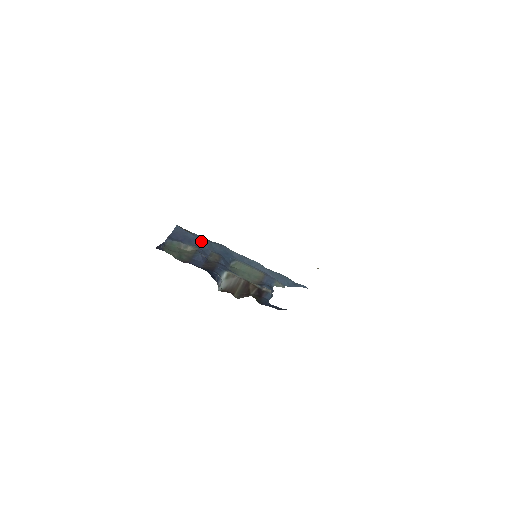
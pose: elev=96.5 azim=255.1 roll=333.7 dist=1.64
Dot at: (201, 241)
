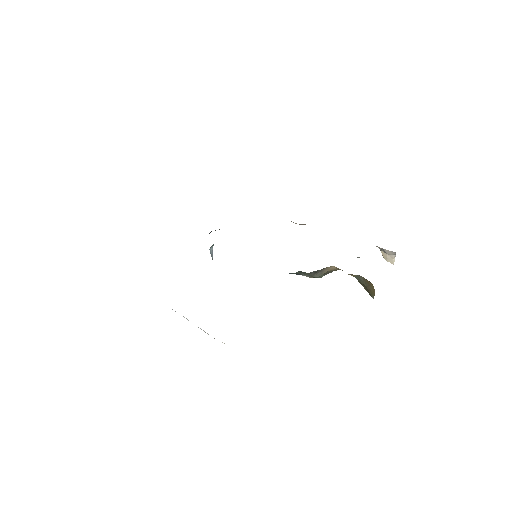
Dot at: occluded
